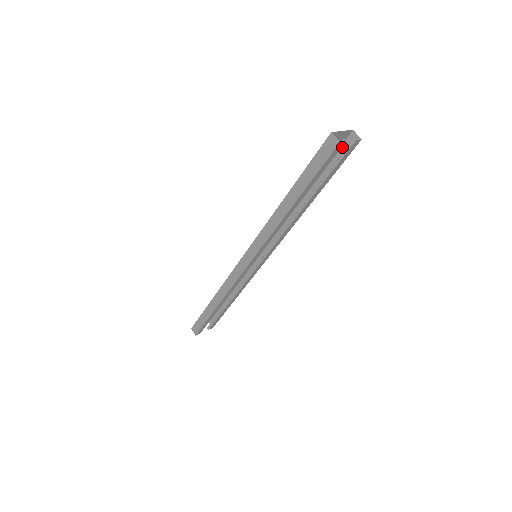
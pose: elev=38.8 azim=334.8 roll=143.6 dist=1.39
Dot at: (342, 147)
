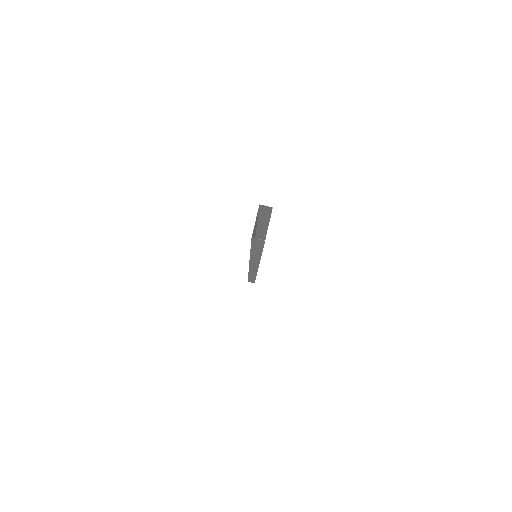
Dot at: (260, 211)
